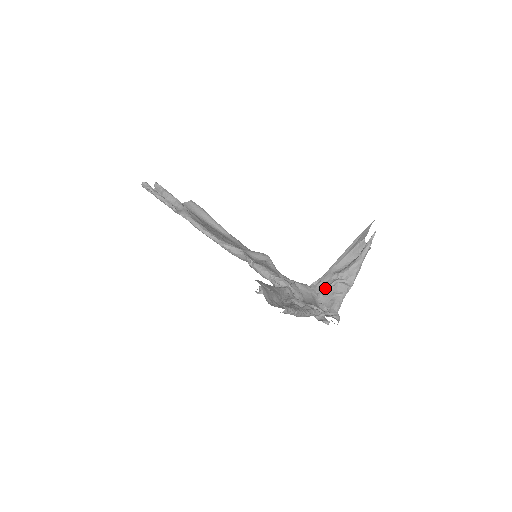
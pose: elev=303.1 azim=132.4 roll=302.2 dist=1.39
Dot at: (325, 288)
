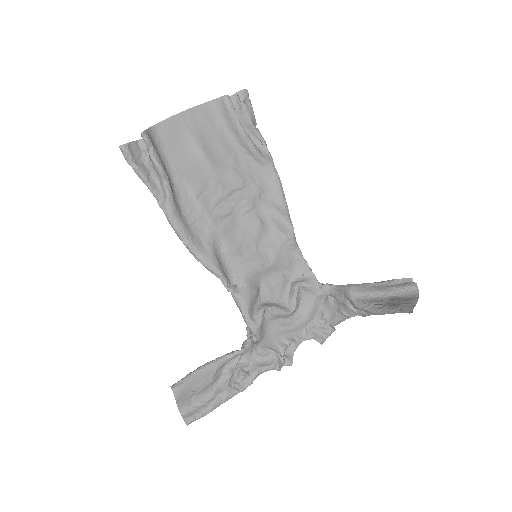
Dot at: (336, 298)
